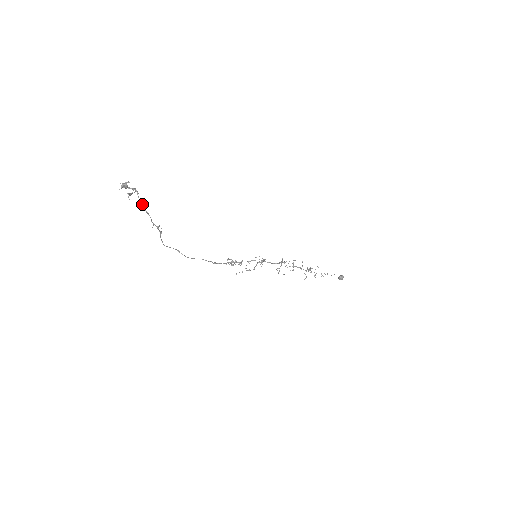
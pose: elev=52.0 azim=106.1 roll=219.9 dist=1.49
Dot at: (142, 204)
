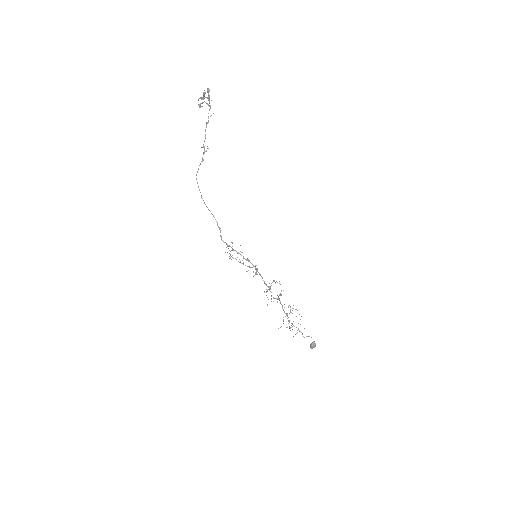
Dot at: (208, 118)
